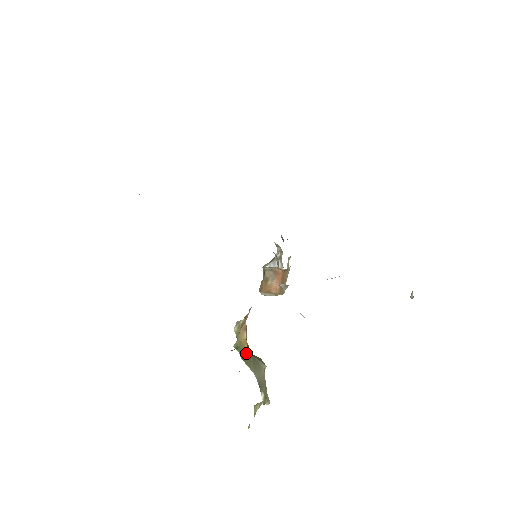
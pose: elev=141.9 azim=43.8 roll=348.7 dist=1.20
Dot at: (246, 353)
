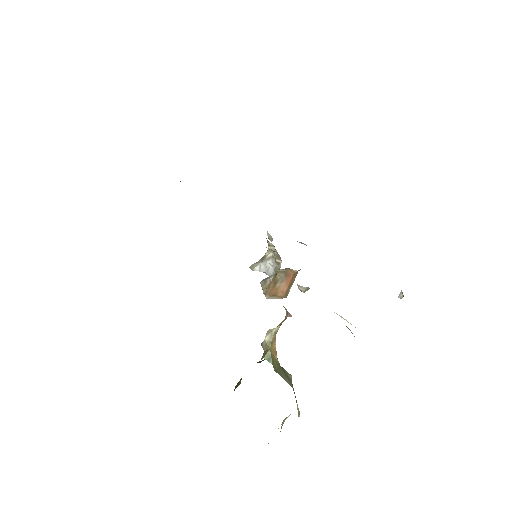
Dot at: (276, 364)
